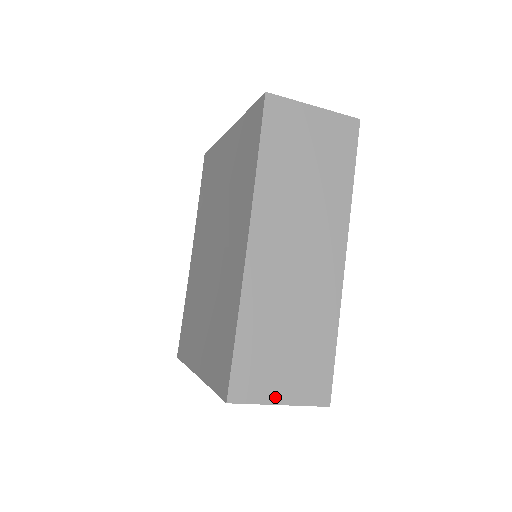
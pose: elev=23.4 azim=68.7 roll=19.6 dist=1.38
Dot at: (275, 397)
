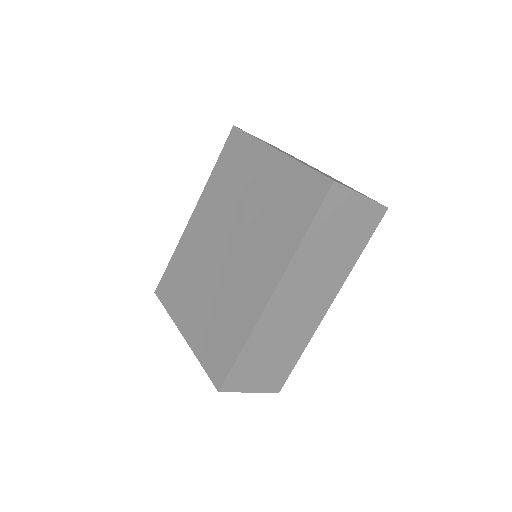
Dot at: (249, 388)
